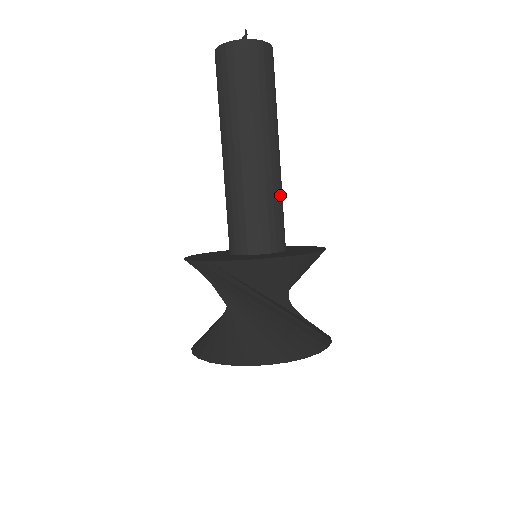
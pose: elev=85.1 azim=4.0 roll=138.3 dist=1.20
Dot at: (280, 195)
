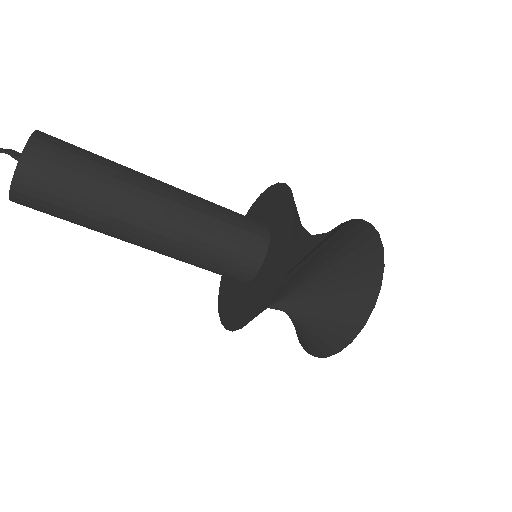
Dot at: (198, 251)
